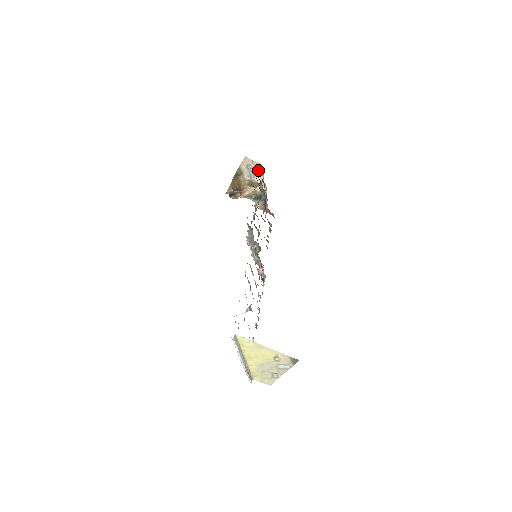
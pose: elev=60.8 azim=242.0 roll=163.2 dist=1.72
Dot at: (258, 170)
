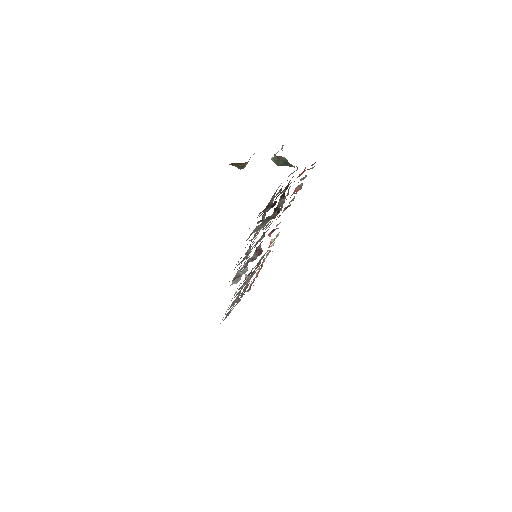
Dot at: occluded
